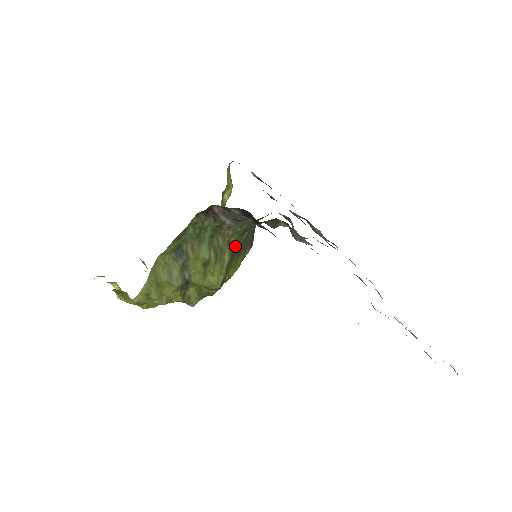
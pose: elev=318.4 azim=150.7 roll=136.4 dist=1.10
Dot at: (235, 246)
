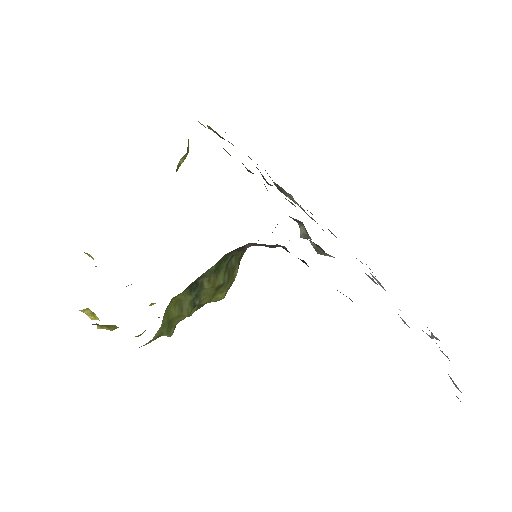
Dot at: (241, 256)
